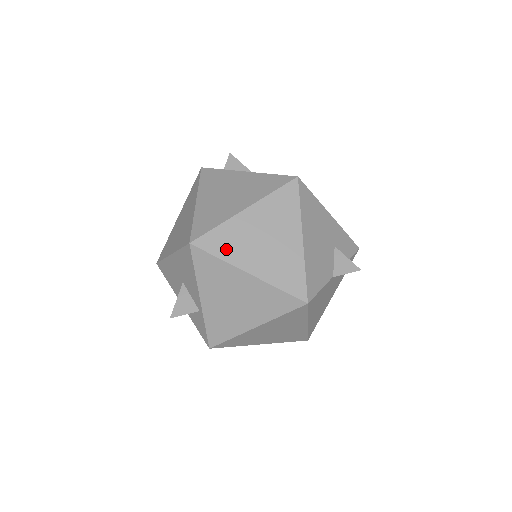
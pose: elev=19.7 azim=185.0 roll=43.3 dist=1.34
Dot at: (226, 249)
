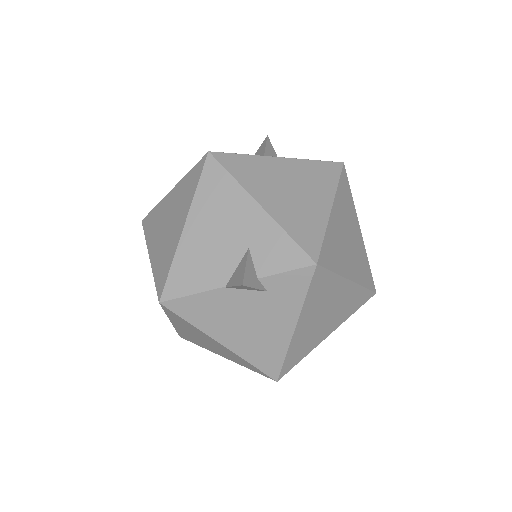
Dot at: (150, 229)
